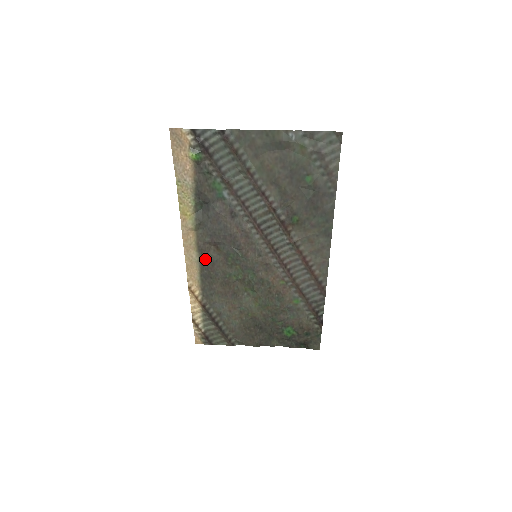
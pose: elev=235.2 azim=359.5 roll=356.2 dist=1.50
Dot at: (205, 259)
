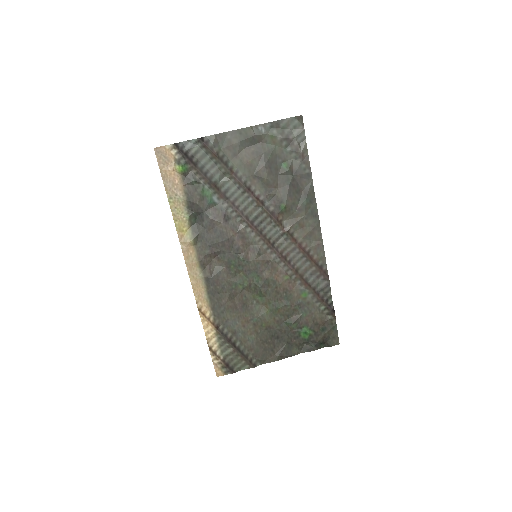
Dot at: (209, 274)
